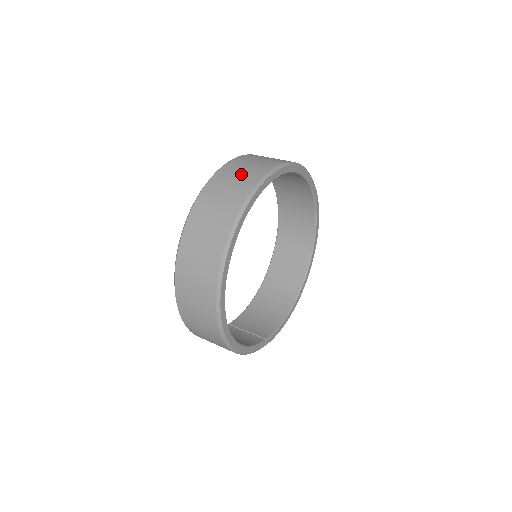
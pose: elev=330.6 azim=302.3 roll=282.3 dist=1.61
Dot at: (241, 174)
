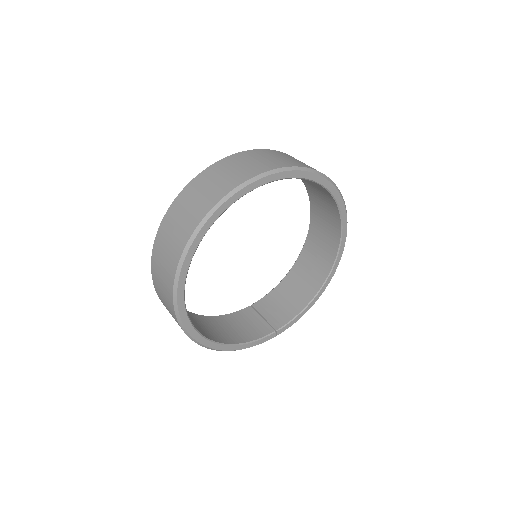
Dot at: (199, 197)
